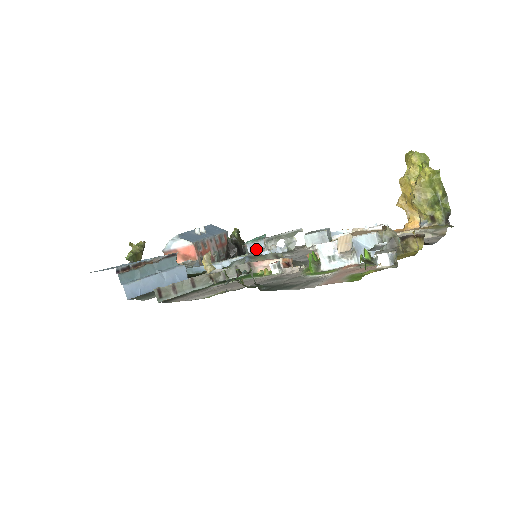
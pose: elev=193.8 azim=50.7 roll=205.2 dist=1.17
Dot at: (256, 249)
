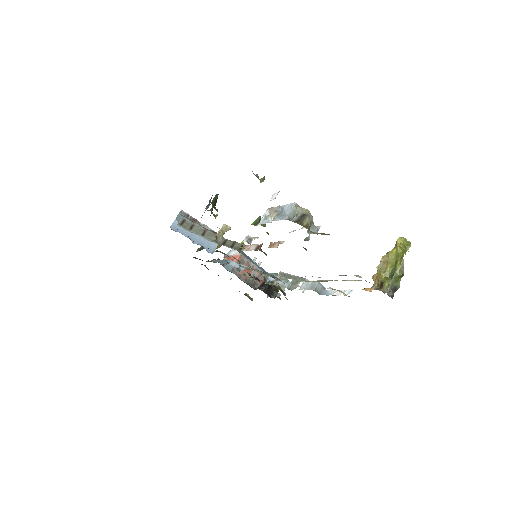
Dot at: occluded
